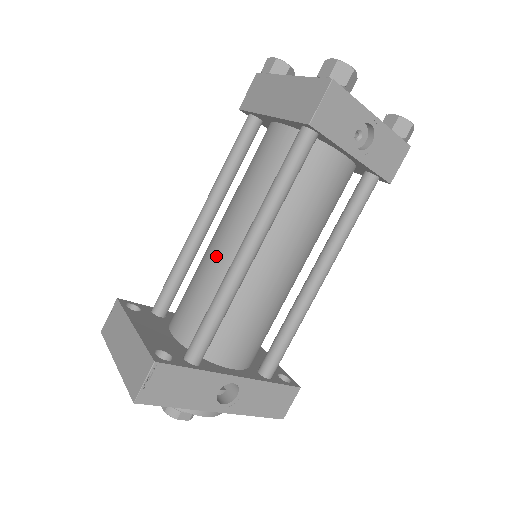
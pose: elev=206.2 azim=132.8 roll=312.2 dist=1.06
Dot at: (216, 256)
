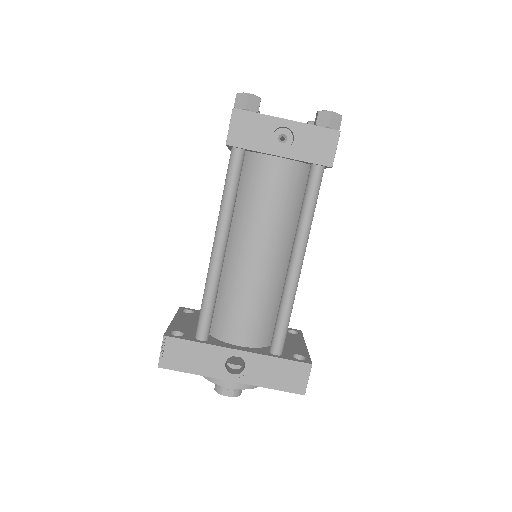
Dot at: occluded
